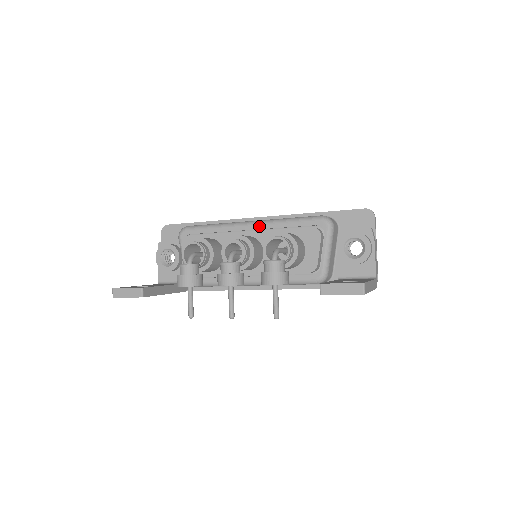
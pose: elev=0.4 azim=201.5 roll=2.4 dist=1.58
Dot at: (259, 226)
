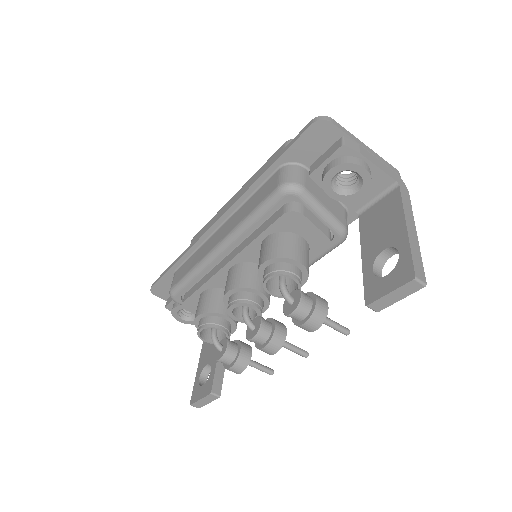
Dot at: (230, 247)
